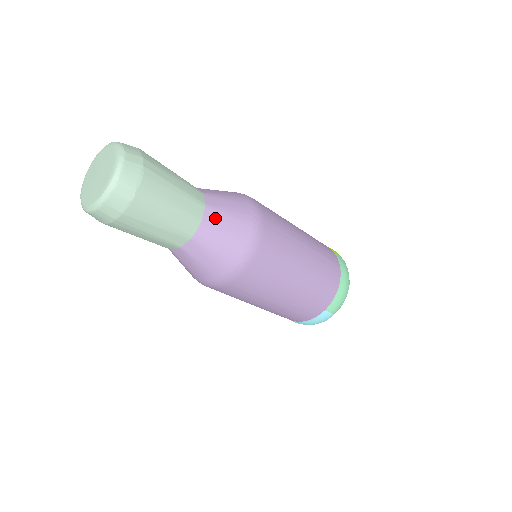
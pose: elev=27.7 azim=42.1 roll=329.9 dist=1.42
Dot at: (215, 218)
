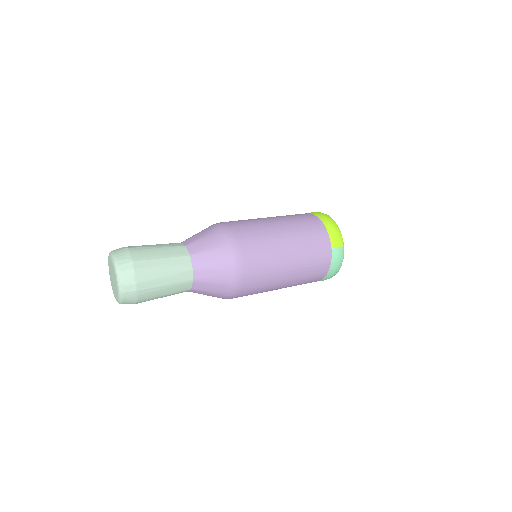
Dot at: (201, 286)
